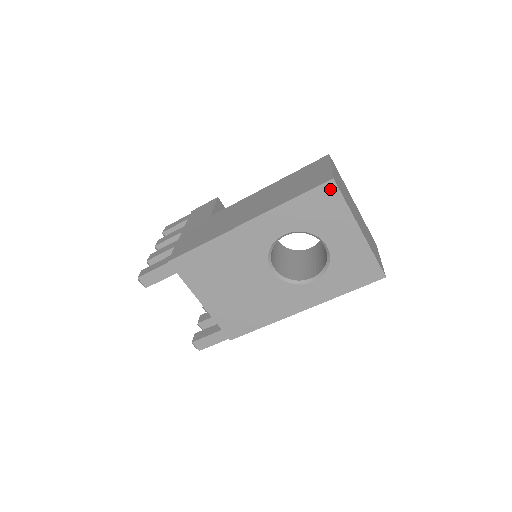
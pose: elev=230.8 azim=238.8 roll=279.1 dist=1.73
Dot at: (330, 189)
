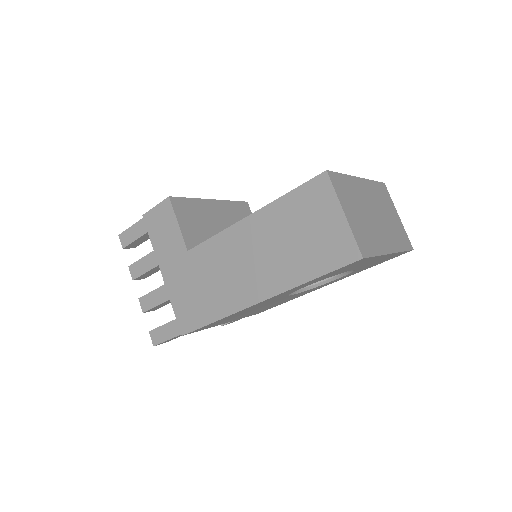
Dot at: (358, 261)
